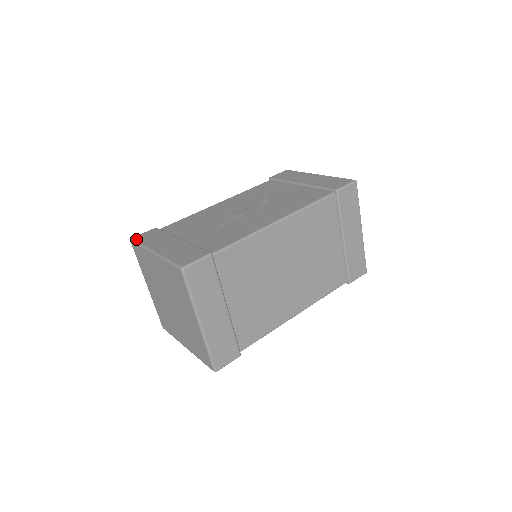
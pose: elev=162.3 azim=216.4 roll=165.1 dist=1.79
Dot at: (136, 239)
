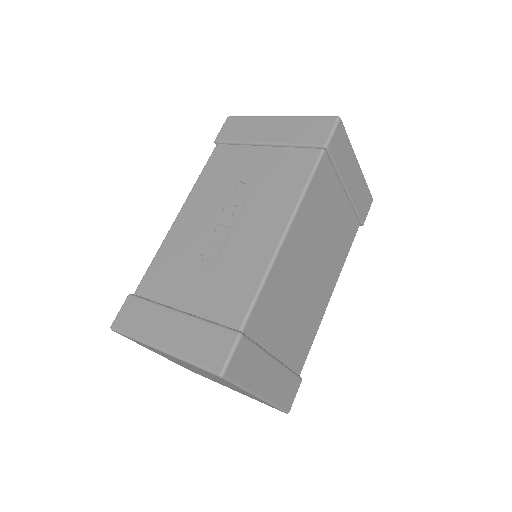
Dot at: (119, 328)
